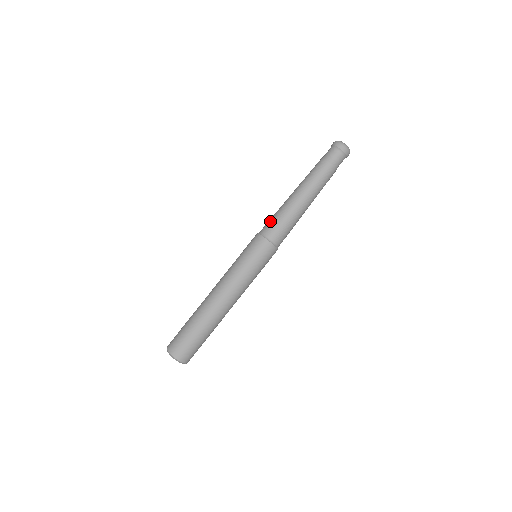
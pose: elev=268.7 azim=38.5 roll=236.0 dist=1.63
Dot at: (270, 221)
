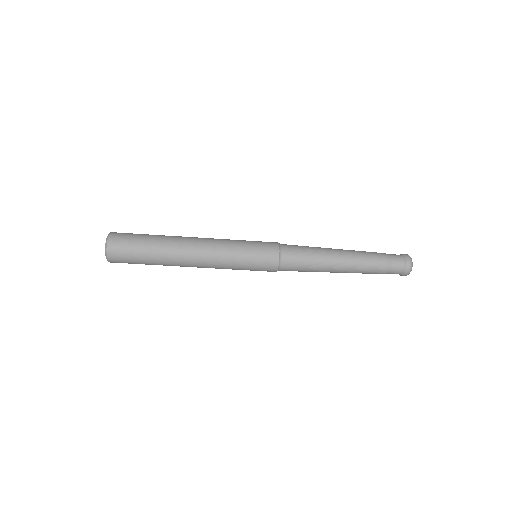
Dot at: (297, 268)
